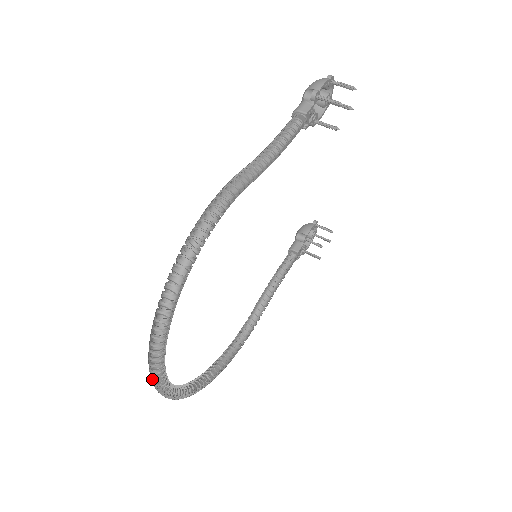
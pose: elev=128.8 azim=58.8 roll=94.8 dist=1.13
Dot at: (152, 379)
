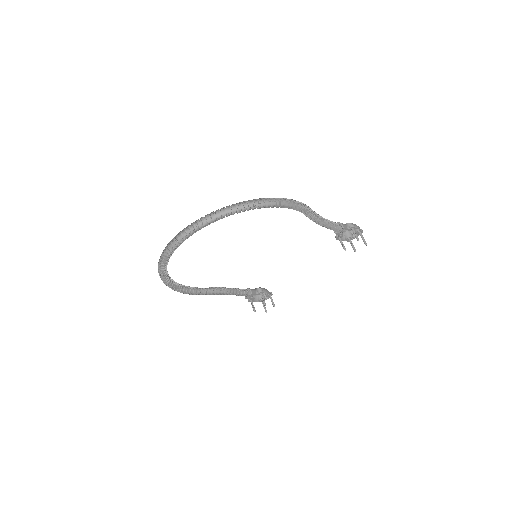
Dot at: occluded
